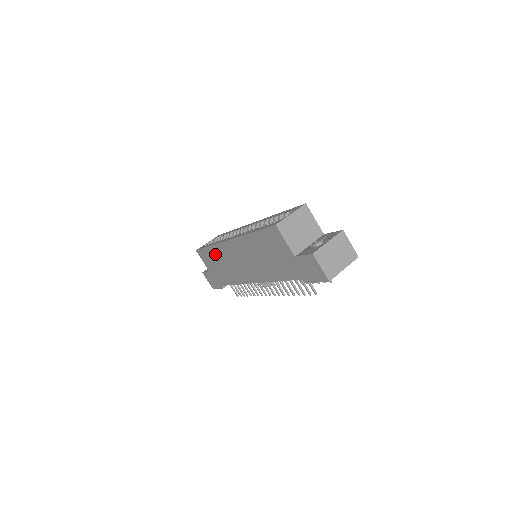
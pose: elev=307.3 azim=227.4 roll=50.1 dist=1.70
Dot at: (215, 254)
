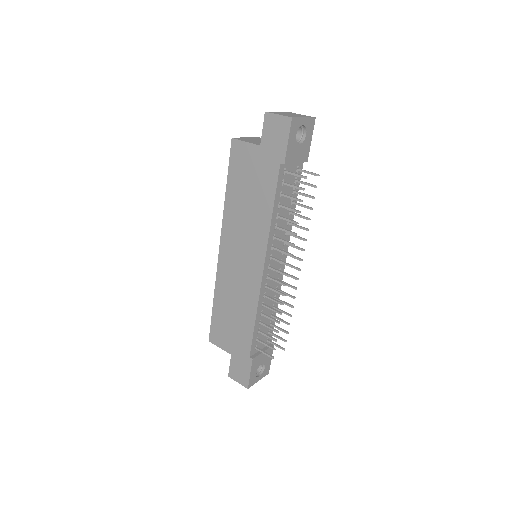
Dot at: (222, 302)
